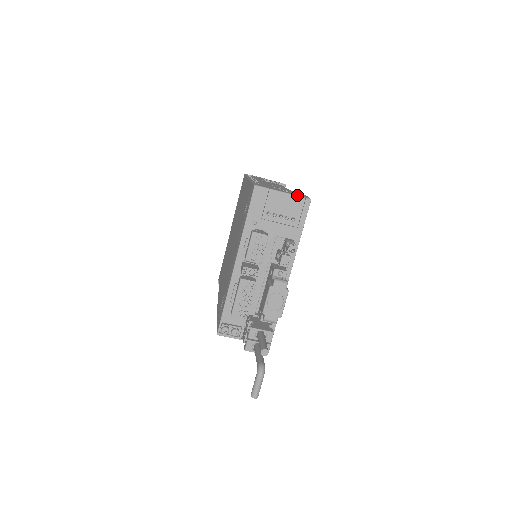
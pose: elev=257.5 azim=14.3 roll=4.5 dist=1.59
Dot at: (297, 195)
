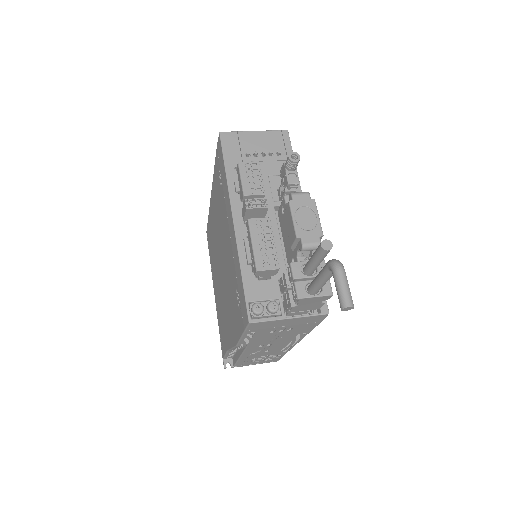
Dot at: (270, 130)
